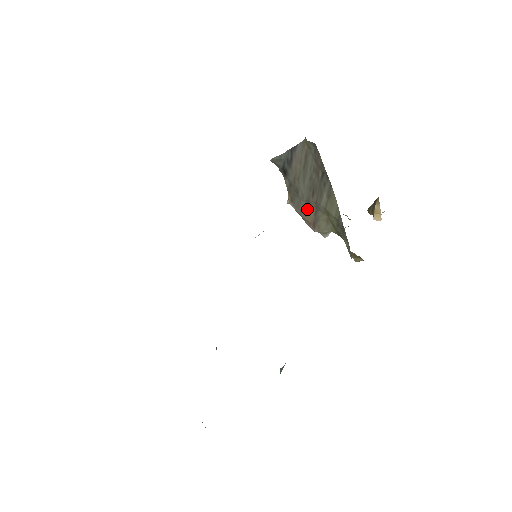
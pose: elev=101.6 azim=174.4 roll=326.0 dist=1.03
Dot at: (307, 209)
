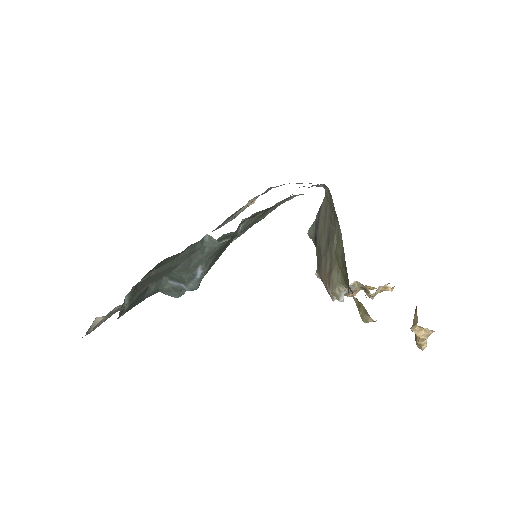
Dot at: (325, 266)
